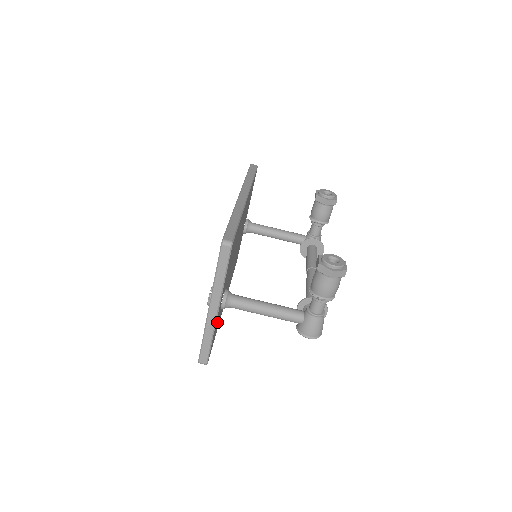
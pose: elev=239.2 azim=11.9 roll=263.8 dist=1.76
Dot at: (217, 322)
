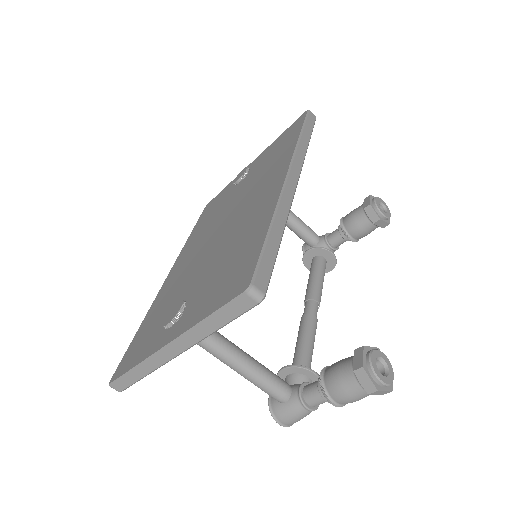
Dot at: occluded
